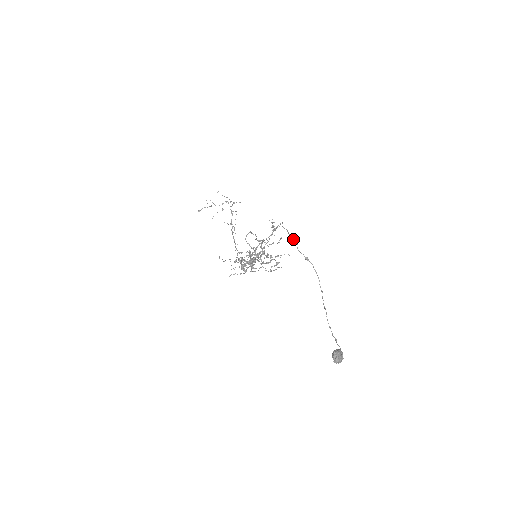
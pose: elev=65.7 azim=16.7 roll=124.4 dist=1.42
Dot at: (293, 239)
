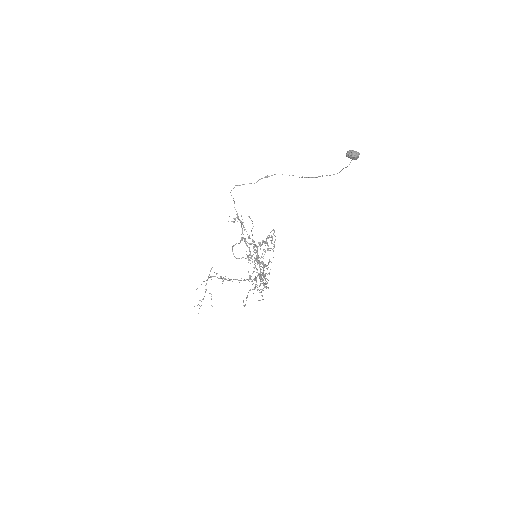
Dot at: occluded
